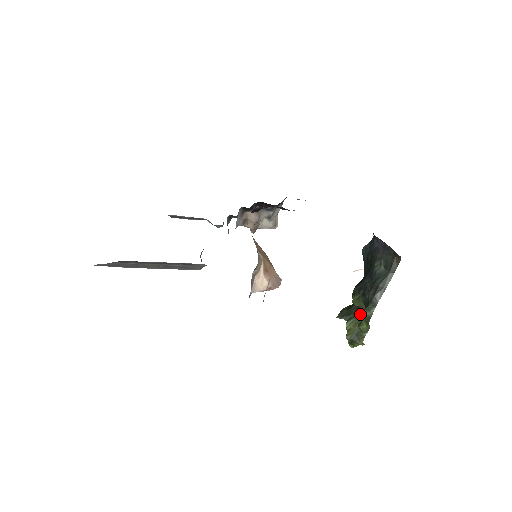
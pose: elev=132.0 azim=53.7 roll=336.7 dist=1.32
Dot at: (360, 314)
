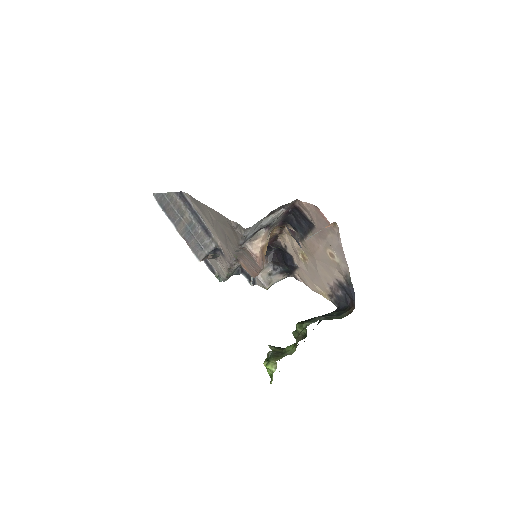
Dot at: occluded
